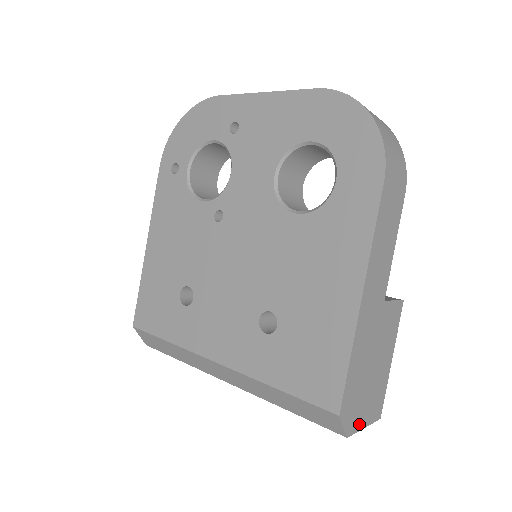
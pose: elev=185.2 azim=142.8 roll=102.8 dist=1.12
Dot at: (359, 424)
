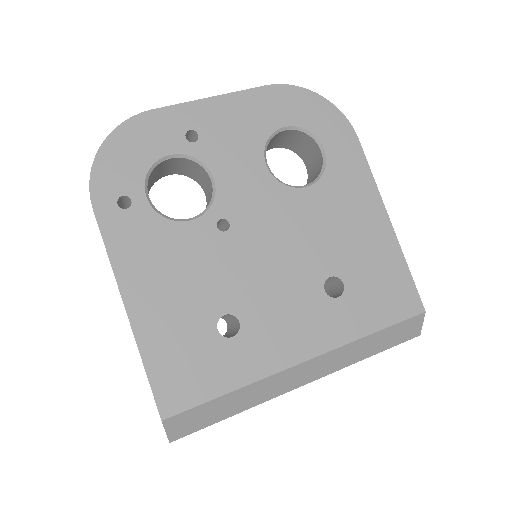
Dot at: occluded
